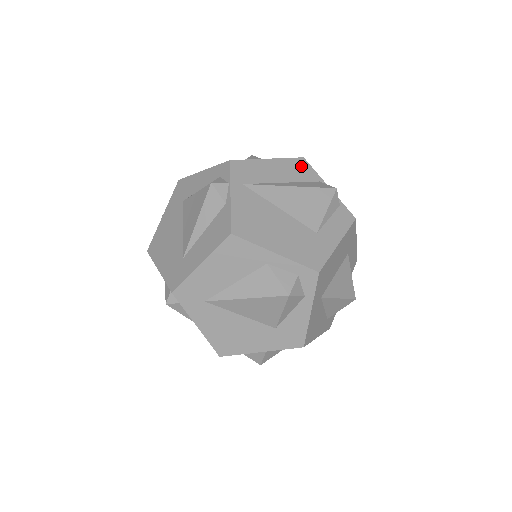
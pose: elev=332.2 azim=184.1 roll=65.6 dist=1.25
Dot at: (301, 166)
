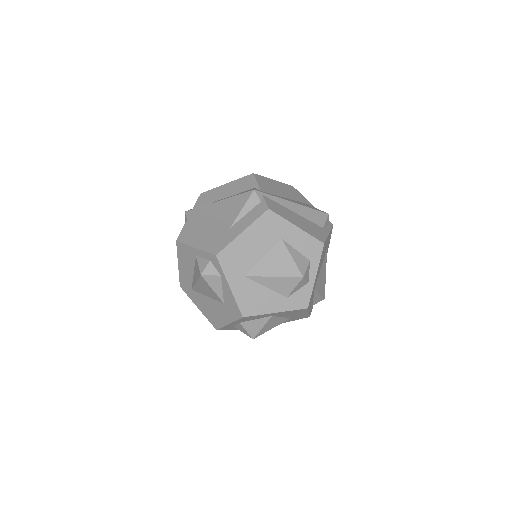
Dot at: (247, 181)
